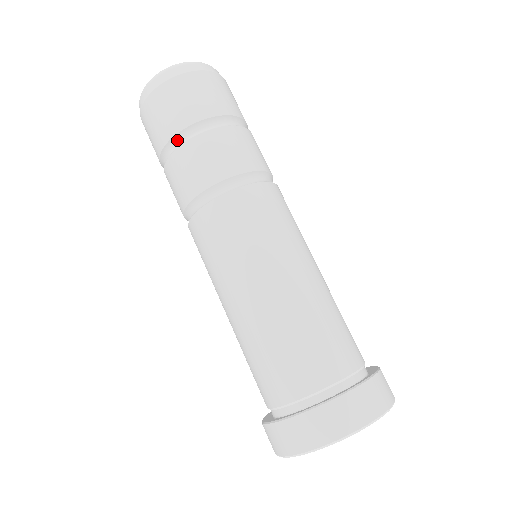
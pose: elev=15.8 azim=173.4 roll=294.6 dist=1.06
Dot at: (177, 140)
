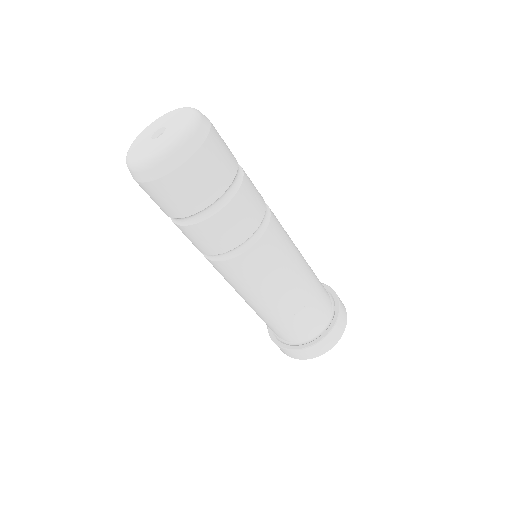
Dot at: (210, 208)
